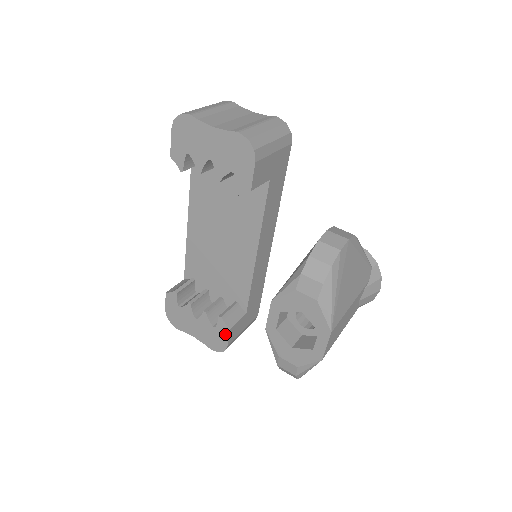
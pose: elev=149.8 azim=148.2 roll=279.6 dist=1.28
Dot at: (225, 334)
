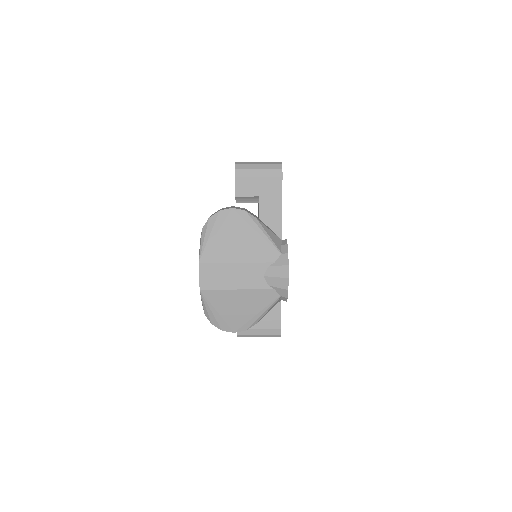
Dot at: occluded
